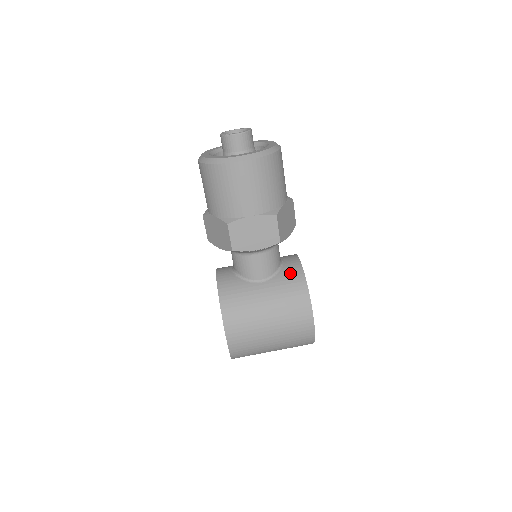
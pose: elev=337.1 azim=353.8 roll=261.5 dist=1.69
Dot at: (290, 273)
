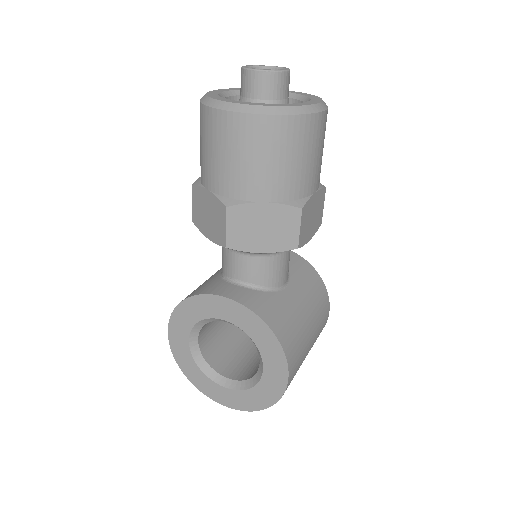
Dot at: (297, 265)
